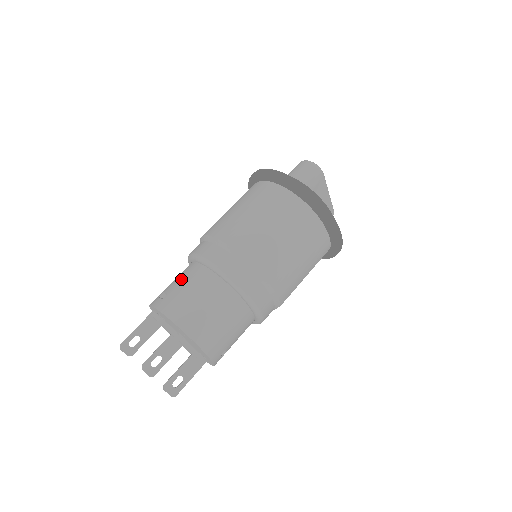
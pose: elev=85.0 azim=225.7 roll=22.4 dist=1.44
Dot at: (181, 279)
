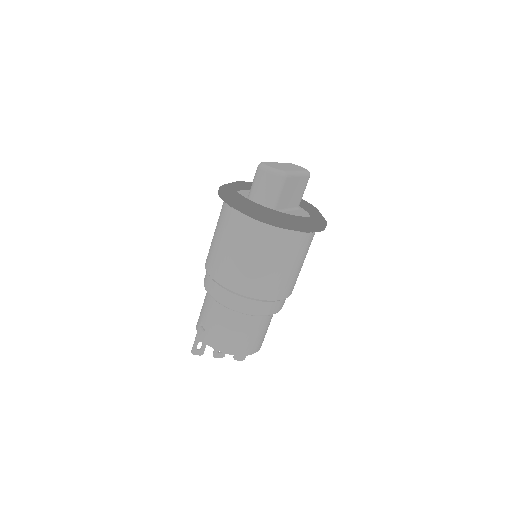
Dot at: (209, 314)
